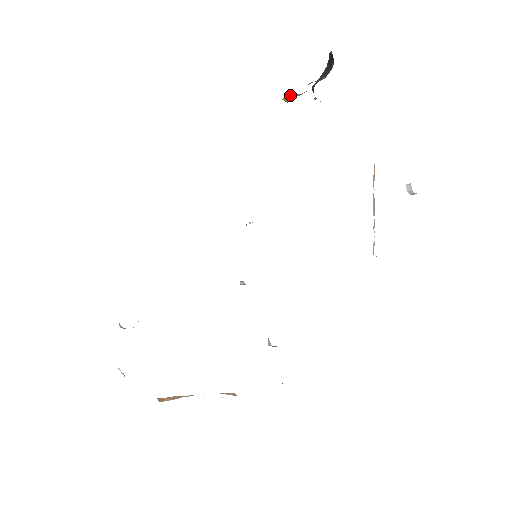
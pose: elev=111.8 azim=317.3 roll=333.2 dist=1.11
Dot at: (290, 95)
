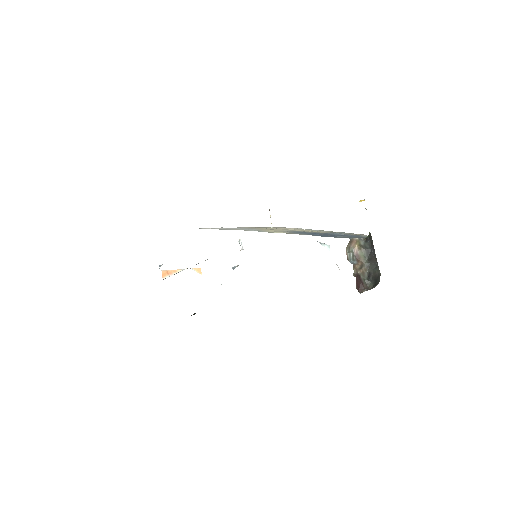
Dot at: occluded
